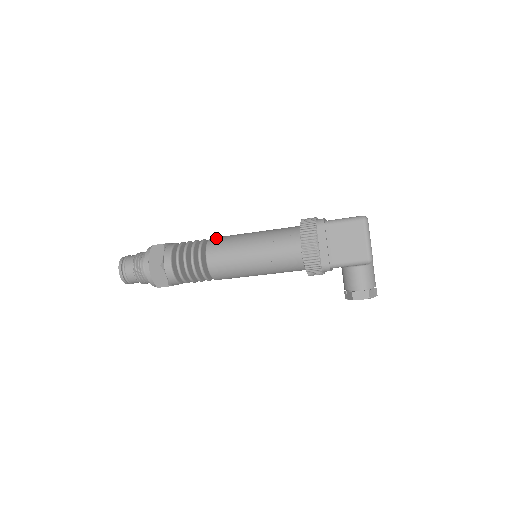
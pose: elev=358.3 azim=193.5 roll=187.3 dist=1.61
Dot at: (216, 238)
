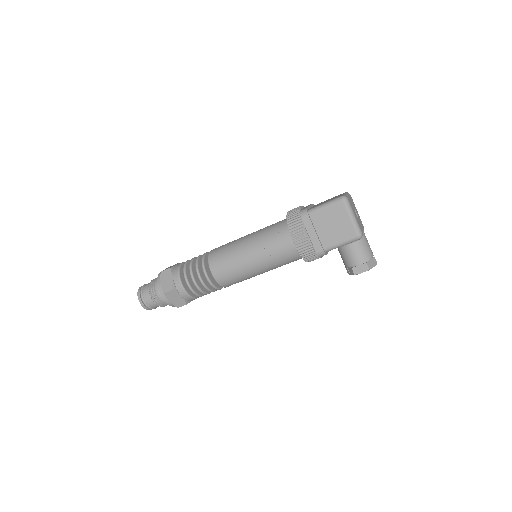
Dot at: (215, 250)
